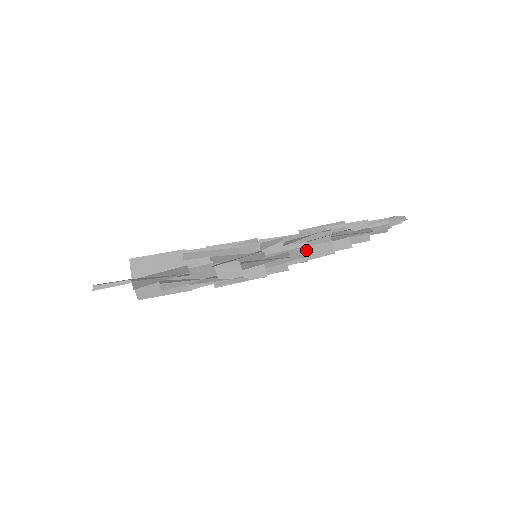
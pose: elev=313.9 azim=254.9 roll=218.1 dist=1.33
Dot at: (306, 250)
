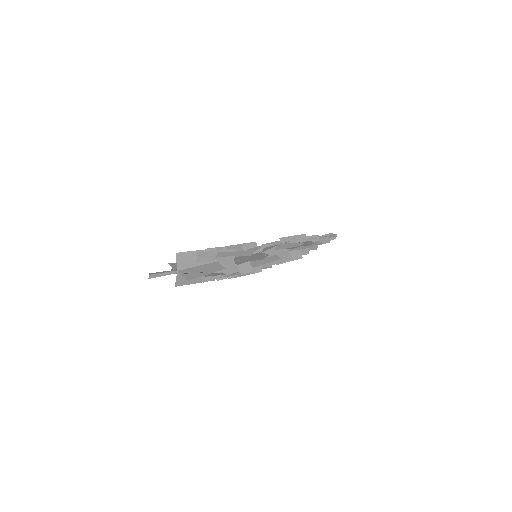
Dot at: (288, 255)
